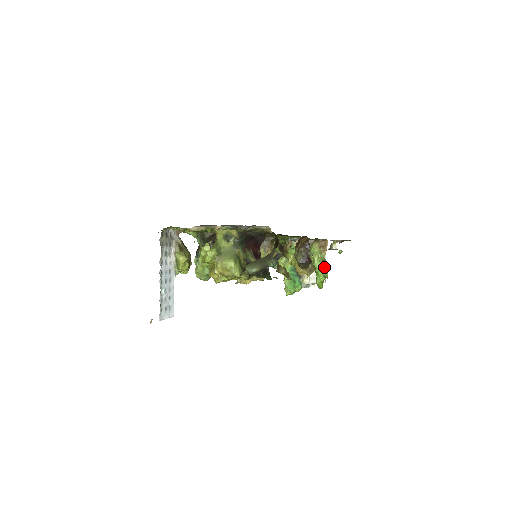
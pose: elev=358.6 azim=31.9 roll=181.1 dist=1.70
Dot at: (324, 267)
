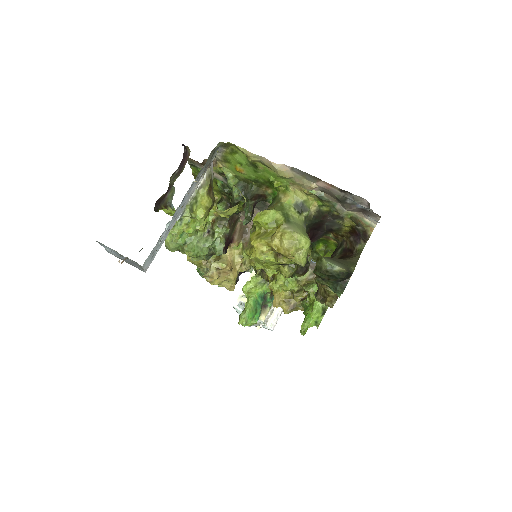
Dot at: (323, 312)
